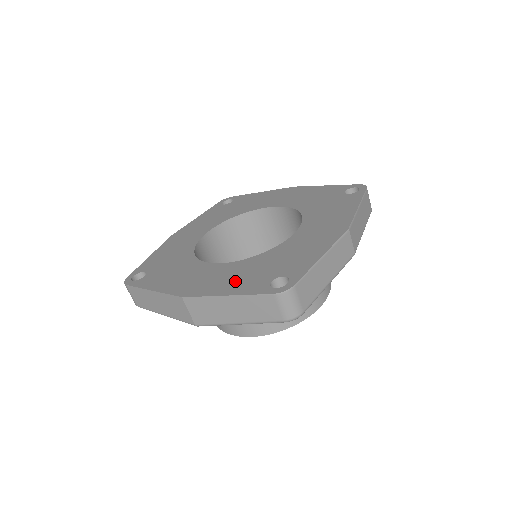
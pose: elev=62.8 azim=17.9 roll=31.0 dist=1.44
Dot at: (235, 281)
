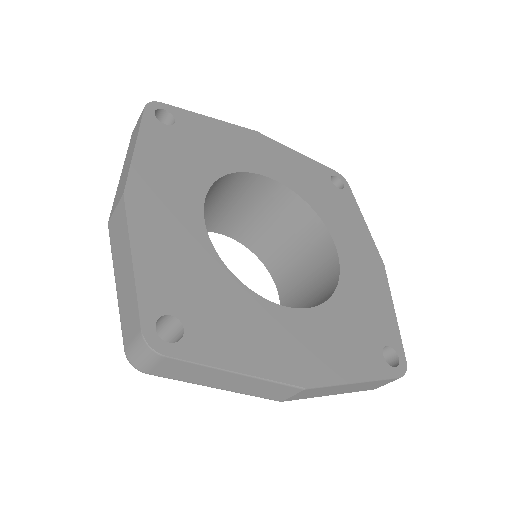
Dot at: (166, 259)
